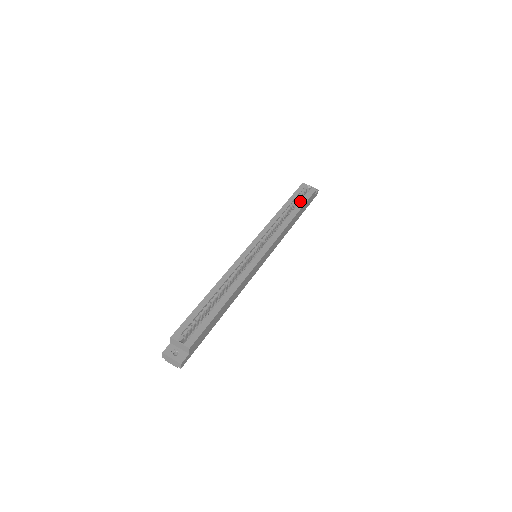
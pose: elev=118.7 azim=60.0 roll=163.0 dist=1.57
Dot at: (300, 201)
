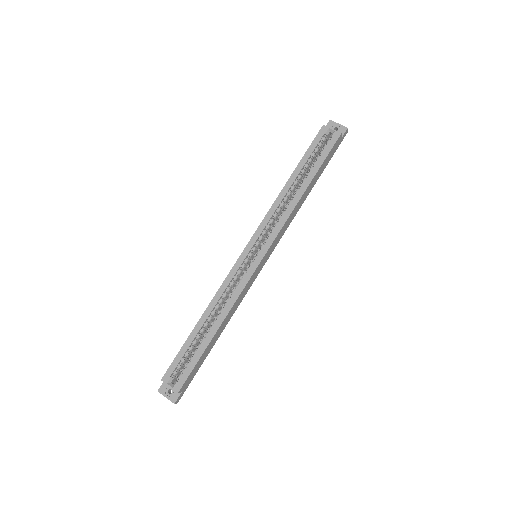
Dot at: (316, 160)
